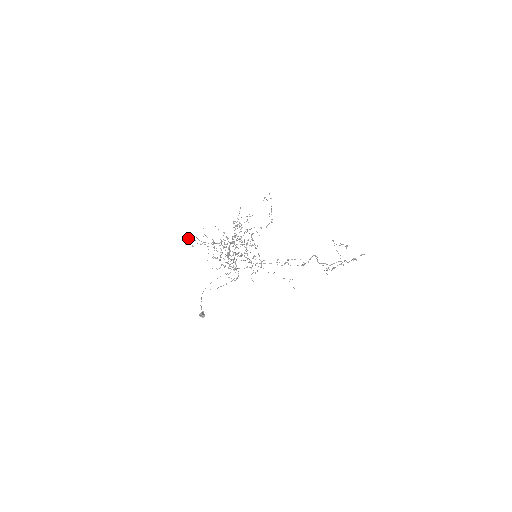
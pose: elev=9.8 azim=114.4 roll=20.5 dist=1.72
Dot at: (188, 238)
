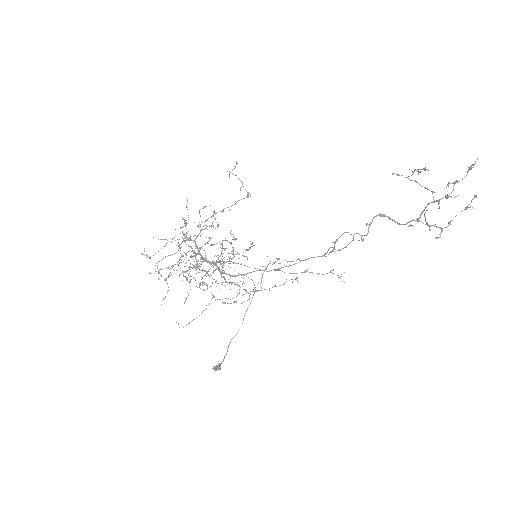
Dot at: (157, 268)
